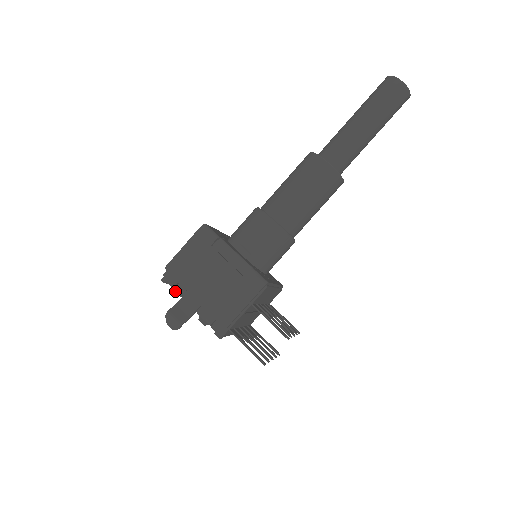
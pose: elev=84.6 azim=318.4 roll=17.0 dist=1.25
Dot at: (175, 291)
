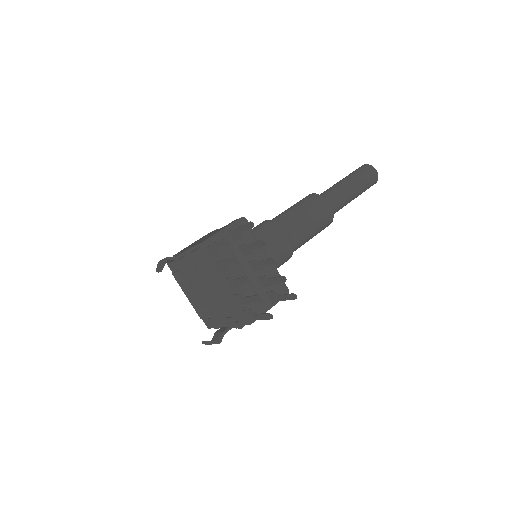
Dot at: occluded
